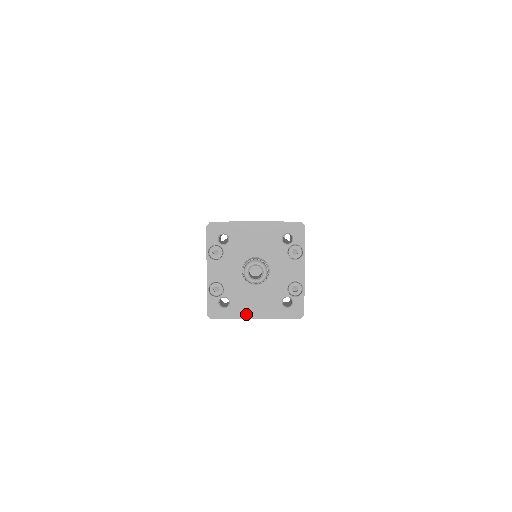
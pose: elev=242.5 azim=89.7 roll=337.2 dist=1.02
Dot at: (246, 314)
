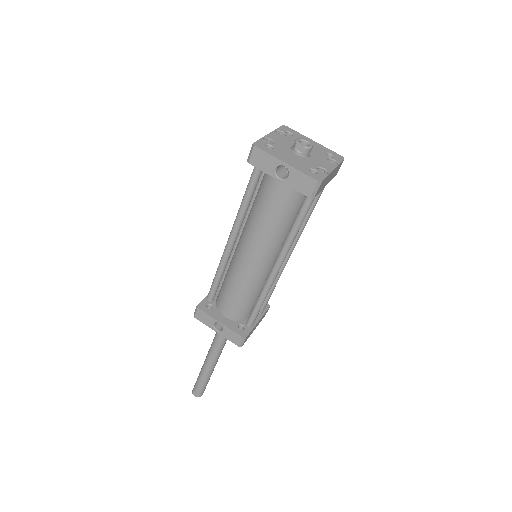
Dot at: (281, 158)
